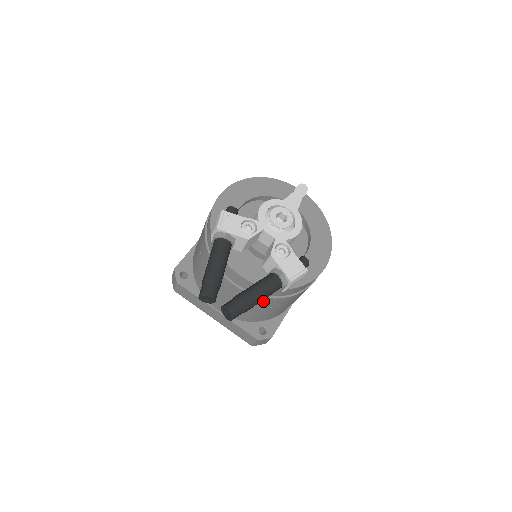
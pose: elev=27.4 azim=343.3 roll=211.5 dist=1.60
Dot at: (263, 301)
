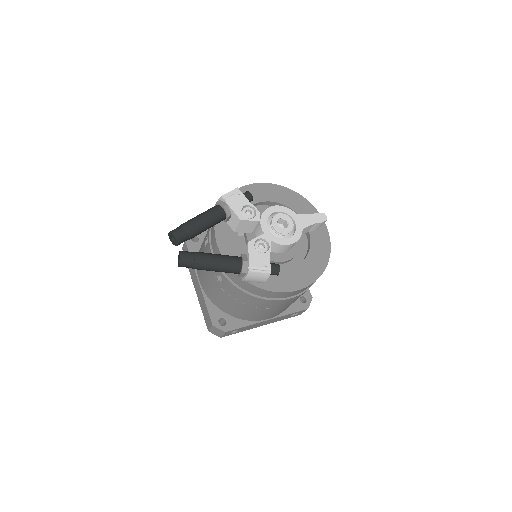
Dot at: (228, 285)
